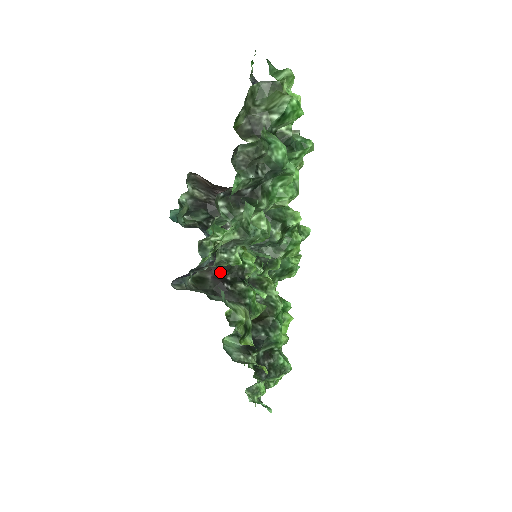
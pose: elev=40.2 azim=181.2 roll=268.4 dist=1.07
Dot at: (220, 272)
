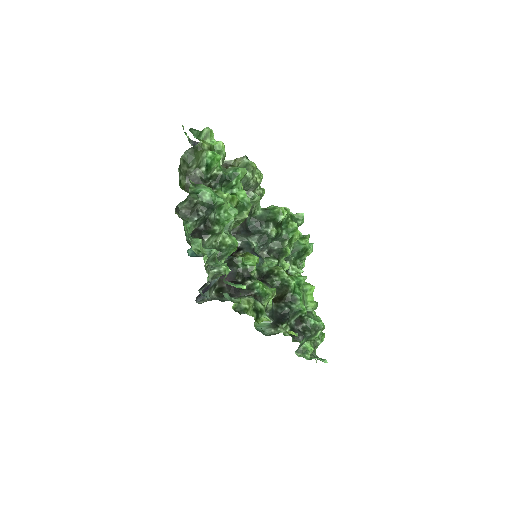
Dot at: (231, 279)
